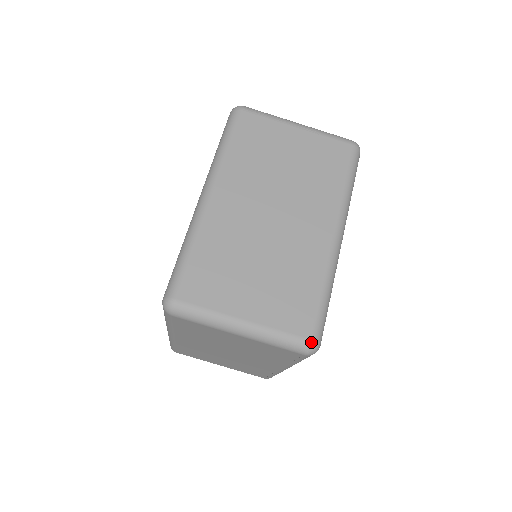
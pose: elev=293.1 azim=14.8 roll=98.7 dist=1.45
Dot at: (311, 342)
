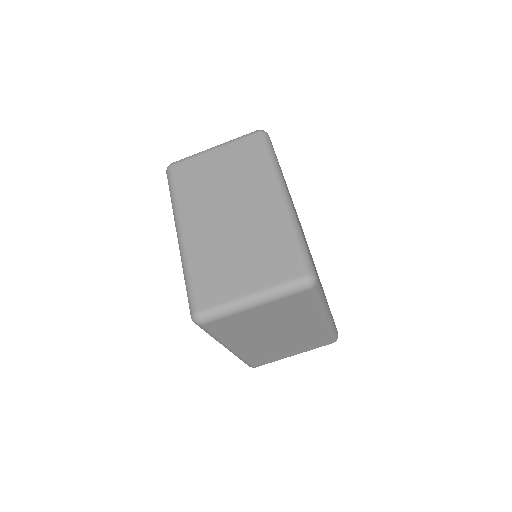
Dot at: (305, 277)
